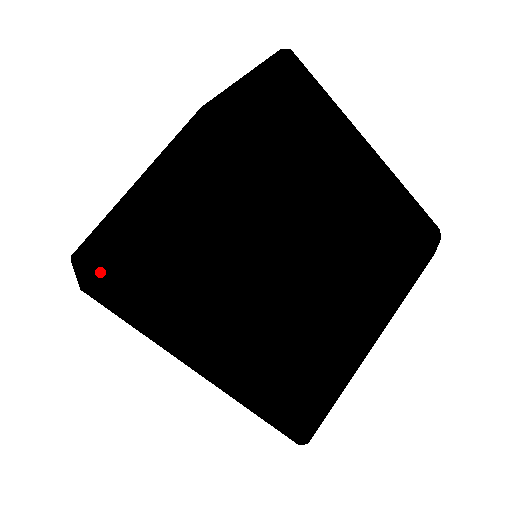
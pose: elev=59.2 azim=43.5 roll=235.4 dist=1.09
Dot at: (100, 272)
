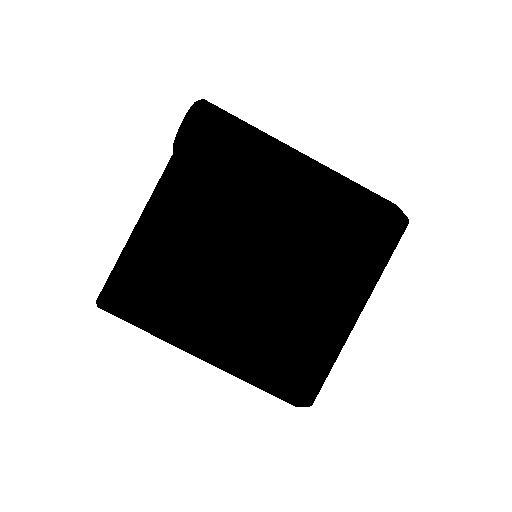
Dot at: (106, 294)
